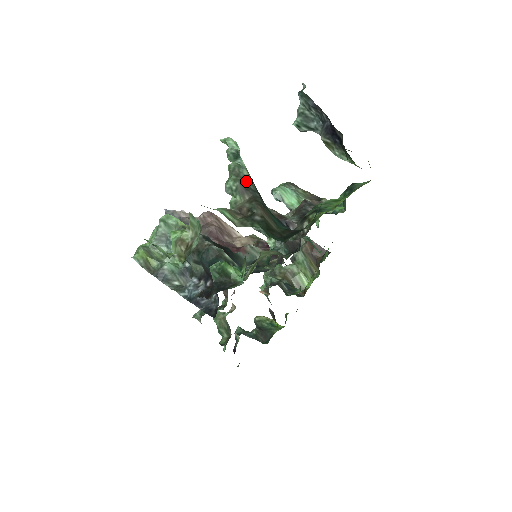
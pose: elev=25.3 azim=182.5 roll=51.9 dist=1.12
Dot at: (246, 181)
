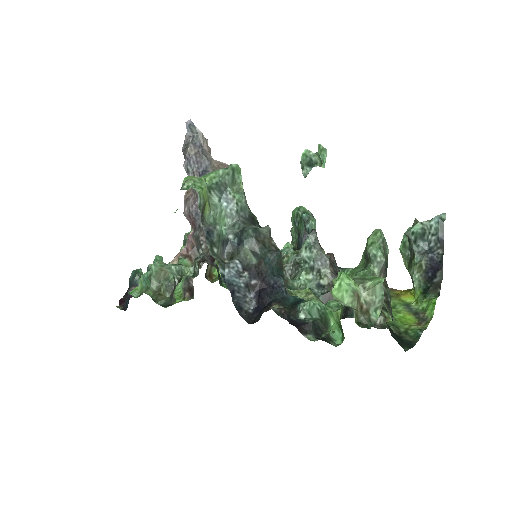
Dot at: (387, 261)
